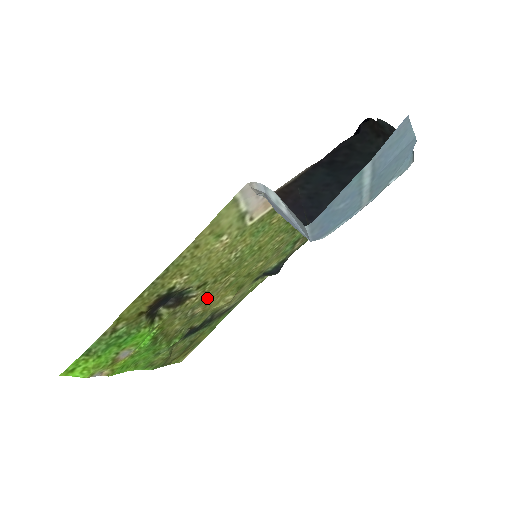
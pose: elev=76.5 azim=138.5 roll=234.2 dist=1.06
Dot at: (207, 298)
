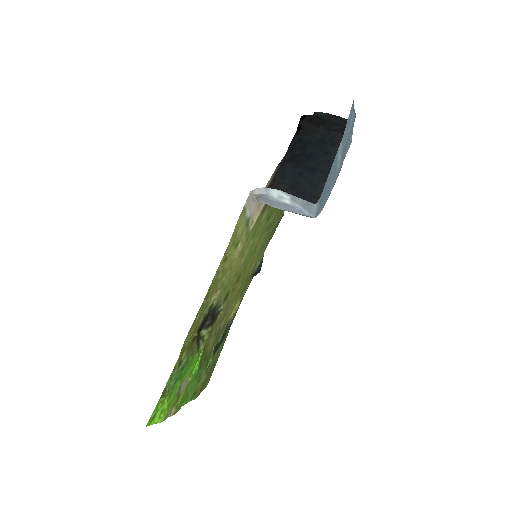
Dot at: (227, 309)
